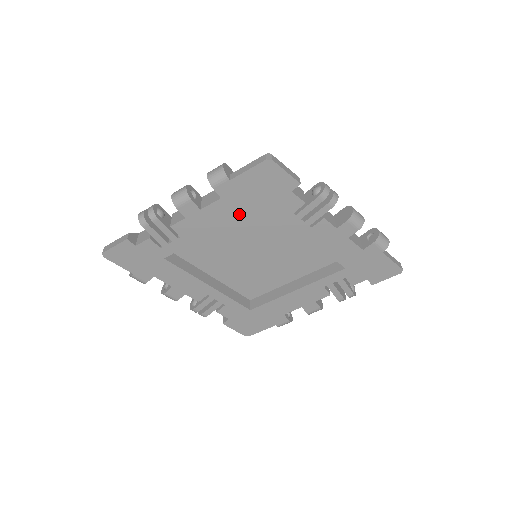
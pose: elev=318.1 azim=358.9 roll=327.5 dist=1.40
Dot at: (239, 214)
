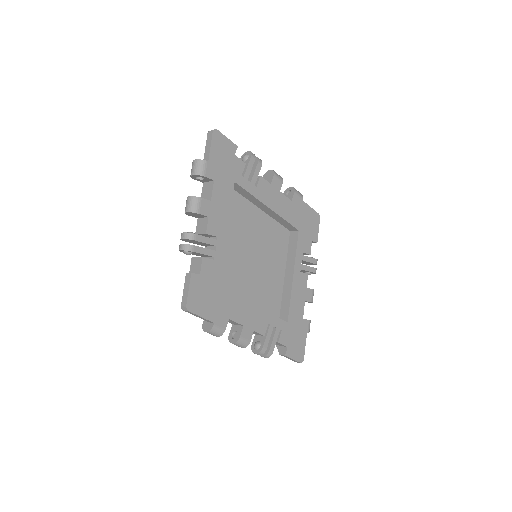
Dot at: (288, 219)
